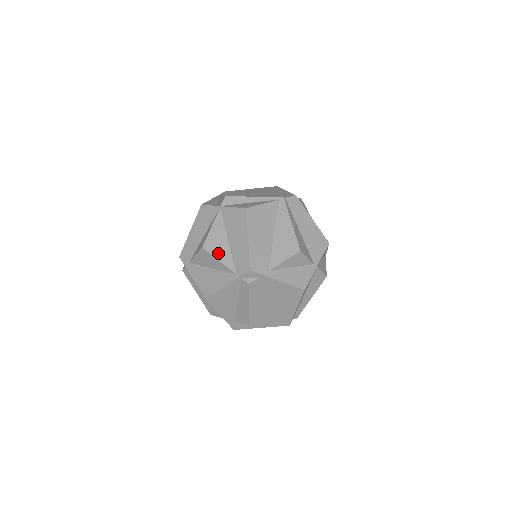
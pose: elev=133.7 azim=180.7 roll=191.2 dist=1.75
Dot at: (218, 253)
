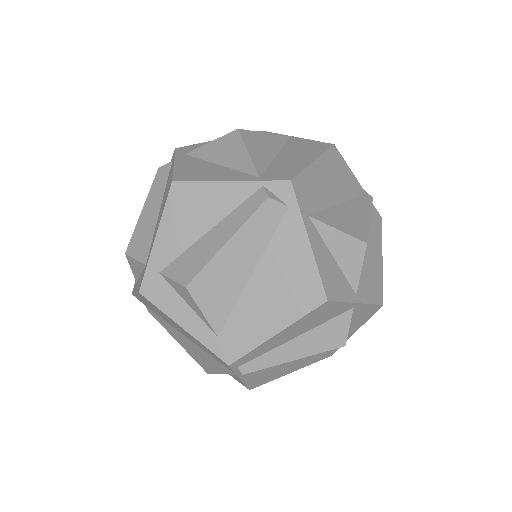
Dot at: (253, 148)
